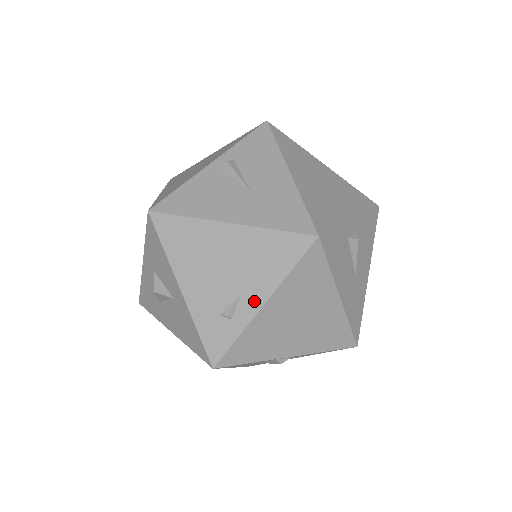
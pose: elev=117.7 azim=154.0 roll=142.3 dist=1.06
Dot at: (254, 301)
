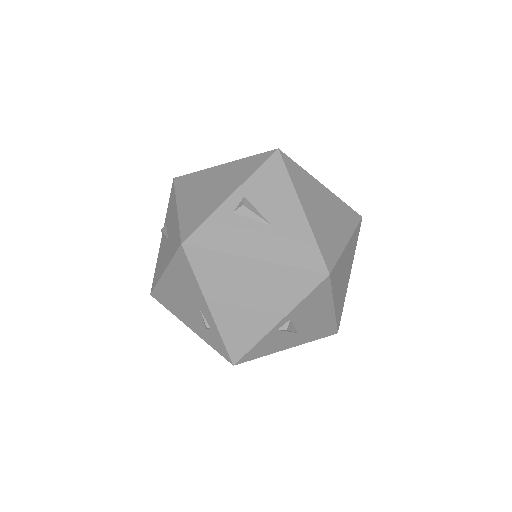
Dot at: (205, 308)
